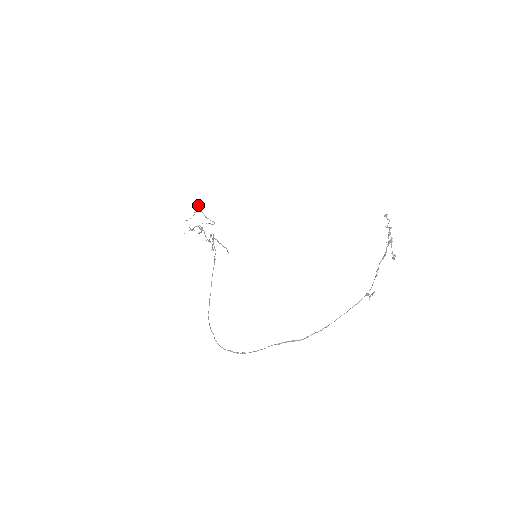
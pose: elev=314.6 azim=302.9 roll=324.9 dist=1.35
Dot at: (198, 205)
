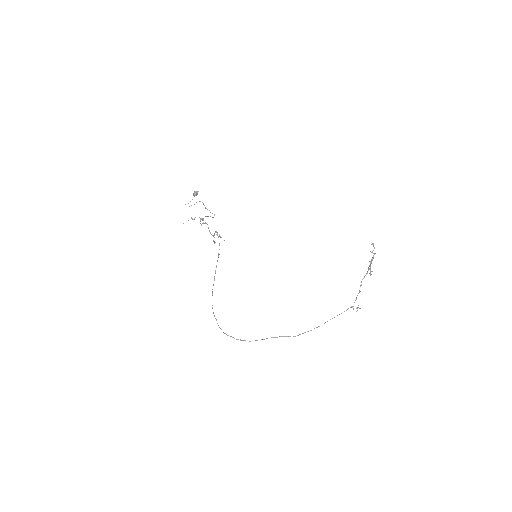
Dot at: (197, 194)
